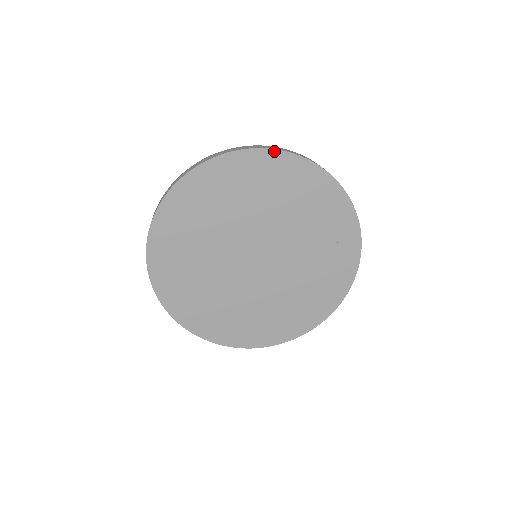
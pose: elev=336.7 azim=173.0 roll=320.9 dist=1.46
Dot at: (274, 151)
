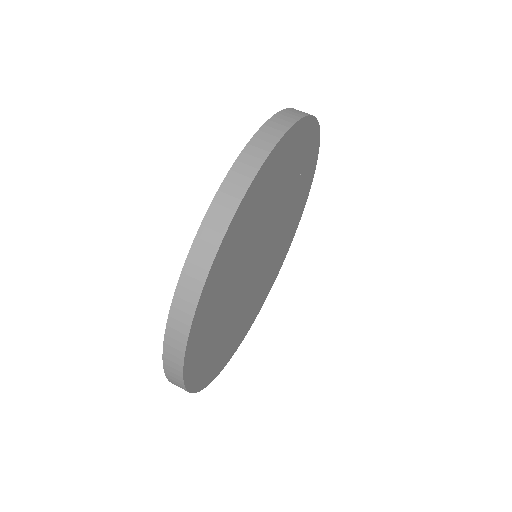
Dot at: (318, 126)
